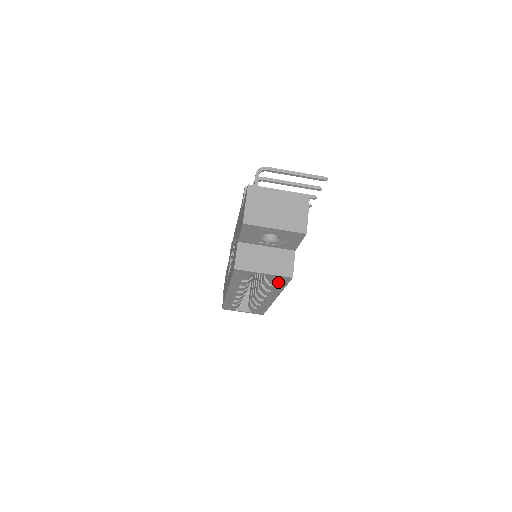
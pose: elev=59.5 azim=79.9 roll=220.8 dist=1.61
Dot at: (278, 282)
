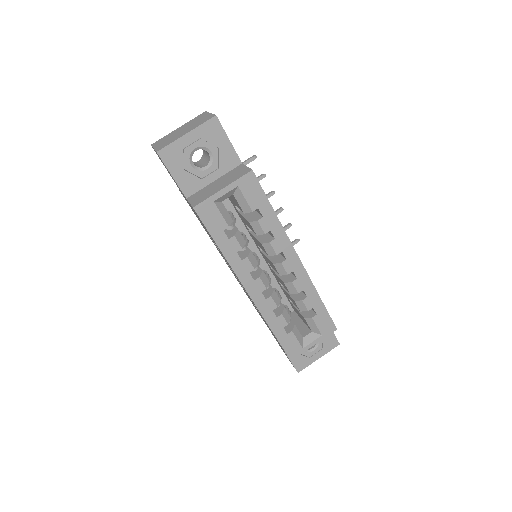
Dot at: (254, 200)
